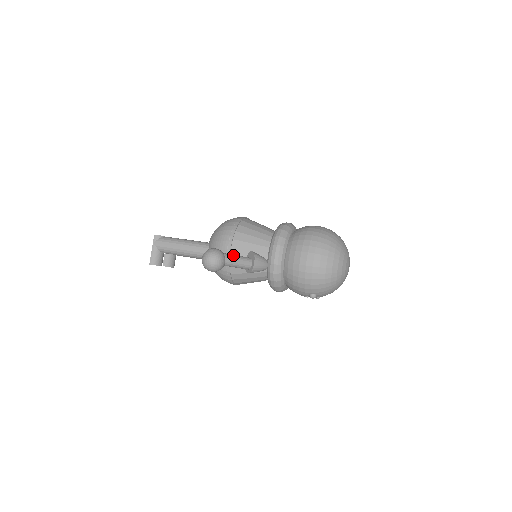
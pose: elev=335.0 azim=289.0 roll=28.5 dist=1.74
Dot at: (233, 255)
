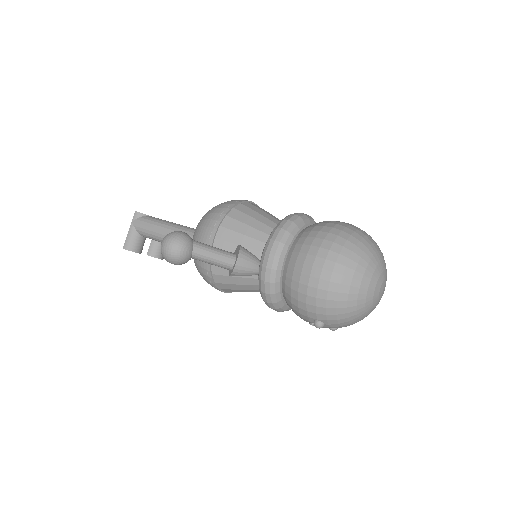
Dot at: (208, 245)
